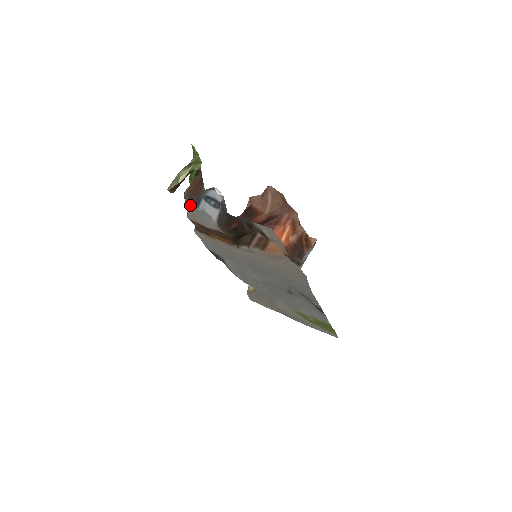
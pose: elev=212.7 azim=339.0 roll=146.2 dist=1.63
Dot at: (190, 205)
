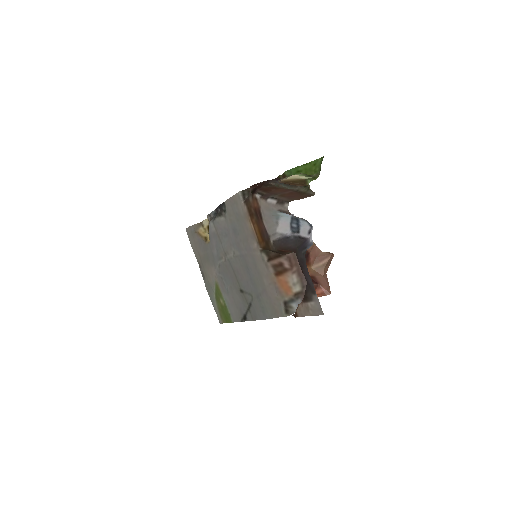
Dot at: (281, 210)
